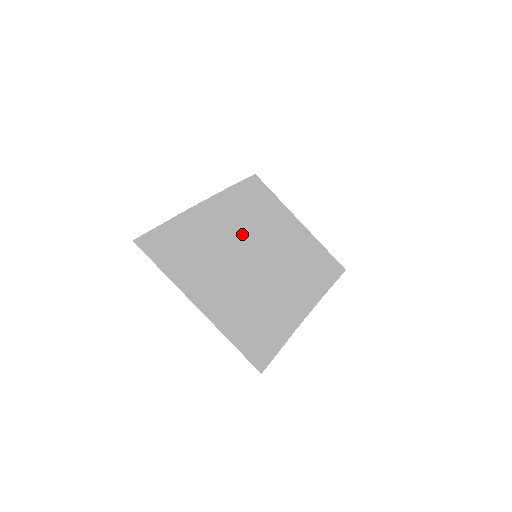
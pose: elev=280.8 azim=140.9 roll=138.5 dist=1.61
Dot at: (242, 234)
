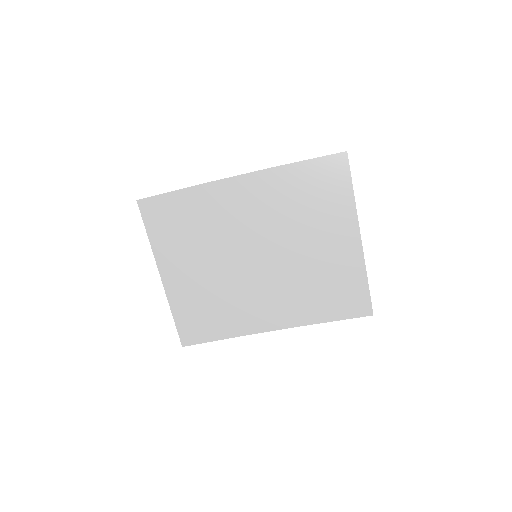
Dot at: (258, 227)
